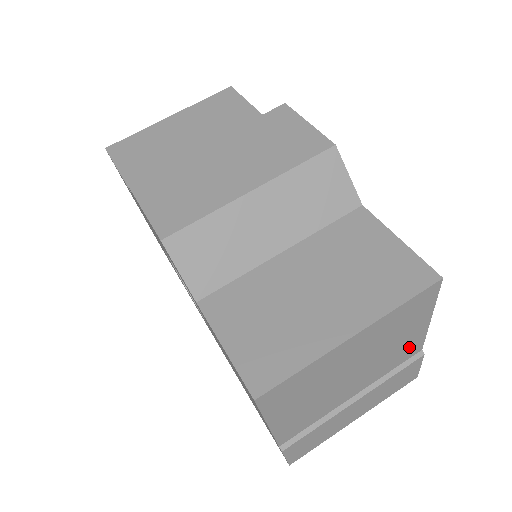
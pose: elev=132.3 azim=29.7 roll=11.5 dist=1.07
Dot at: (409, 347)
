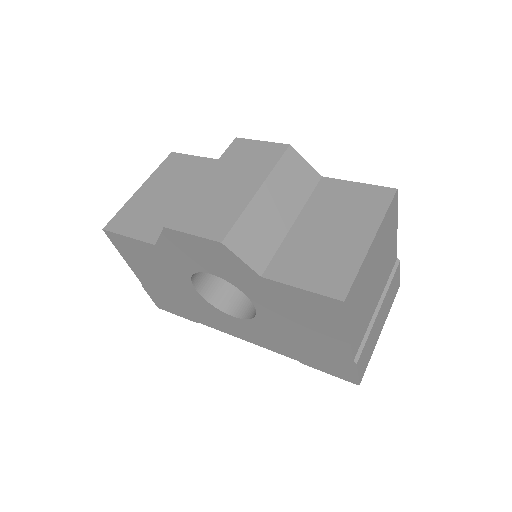
Dot at: (392, 255)
